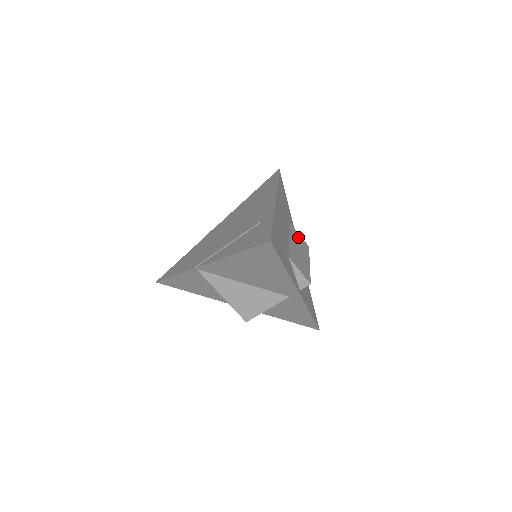
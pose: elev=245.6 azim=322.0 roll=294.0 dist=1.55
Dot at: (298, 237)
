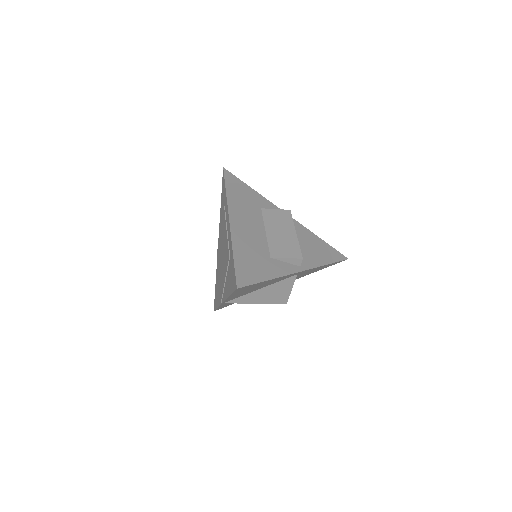
Dot at: (275, 215)
